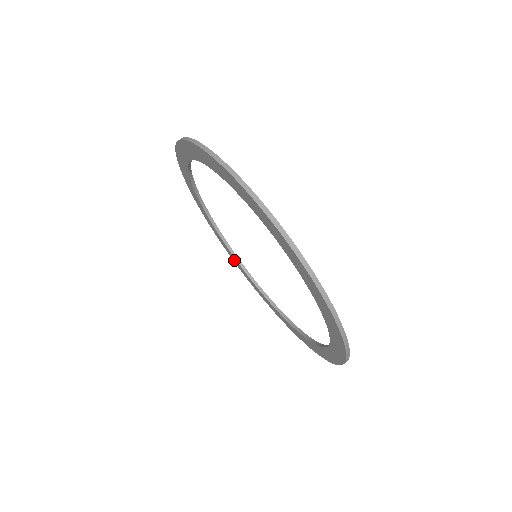
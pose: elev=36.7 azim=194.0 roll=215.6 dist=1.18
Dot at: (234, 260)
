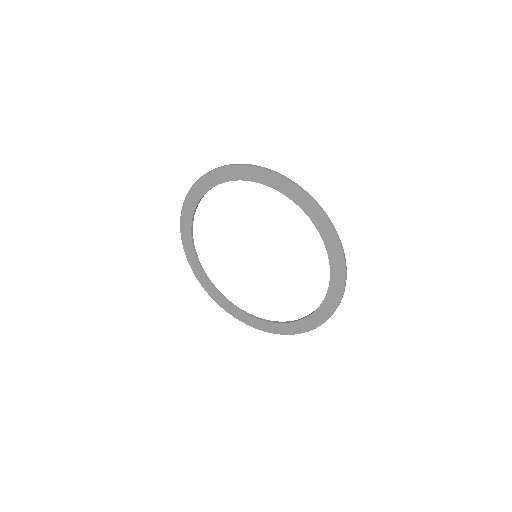
Dot at: (243, 318)
